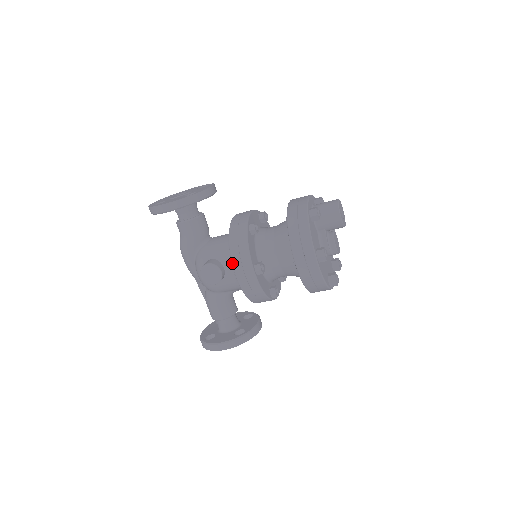
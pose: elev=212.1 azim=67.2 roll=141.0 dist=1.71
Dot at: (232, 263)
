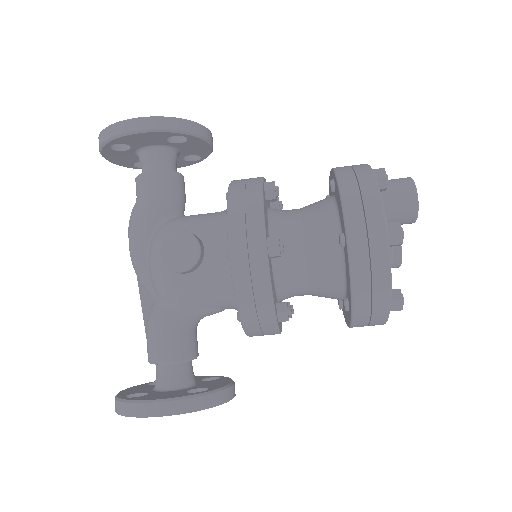
Dot at: (228, 226)
